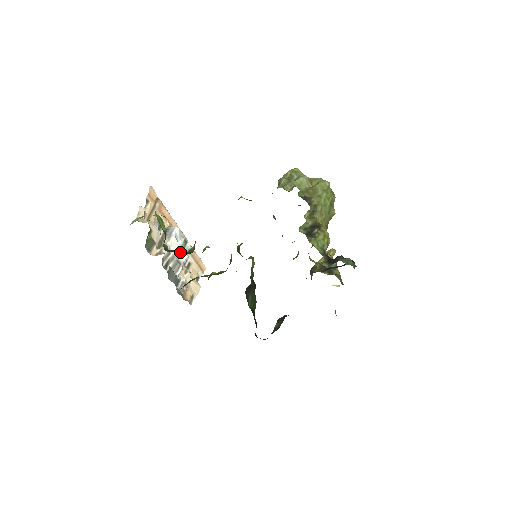
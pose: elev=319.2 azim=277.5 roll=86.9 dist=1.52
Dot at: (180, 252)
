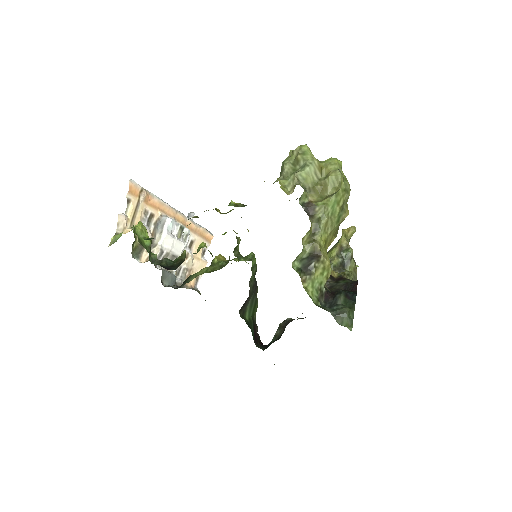
Dot at: (175, 245)
